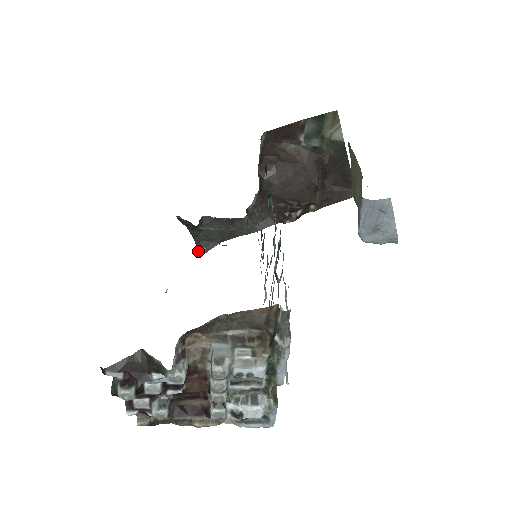
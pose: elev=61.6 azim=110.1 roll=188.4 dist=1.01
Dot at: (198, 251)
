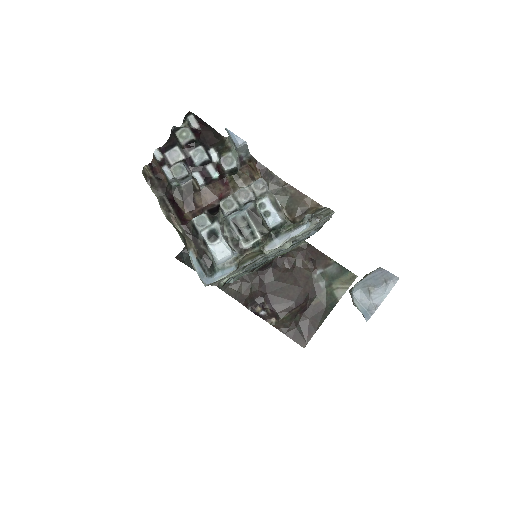
Dot at: (178, 255)
